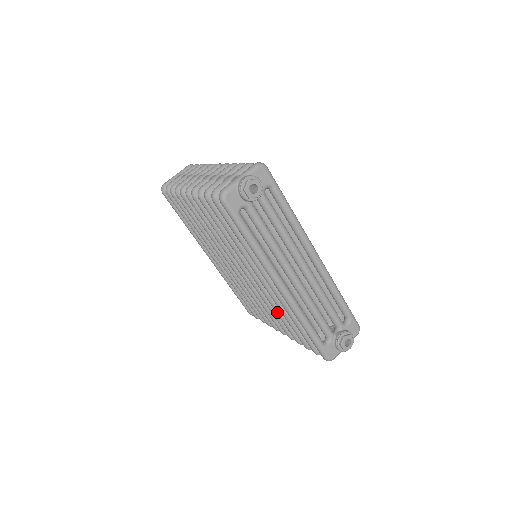
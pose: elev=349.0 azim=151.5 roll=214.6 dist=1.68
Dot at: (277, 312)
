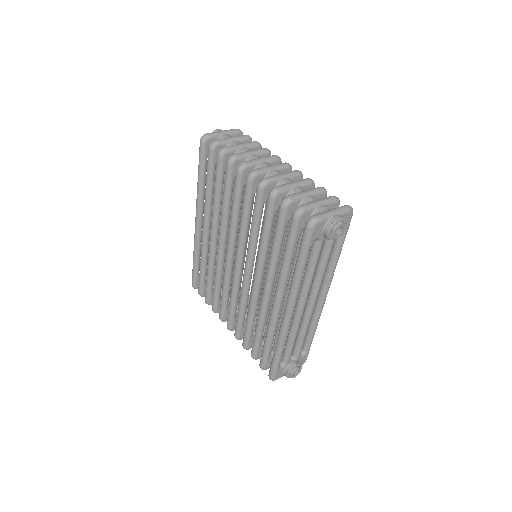
Dot at: (249, 317)
